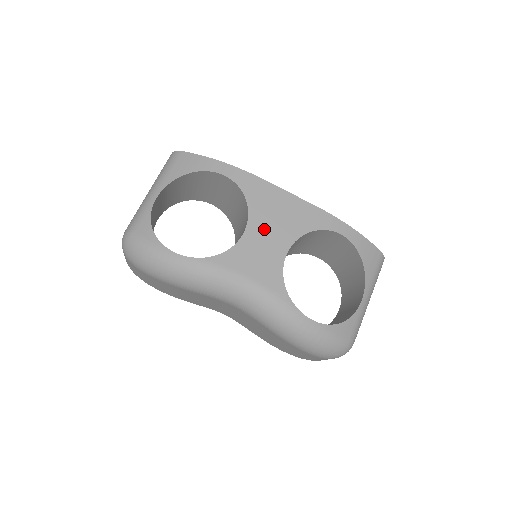
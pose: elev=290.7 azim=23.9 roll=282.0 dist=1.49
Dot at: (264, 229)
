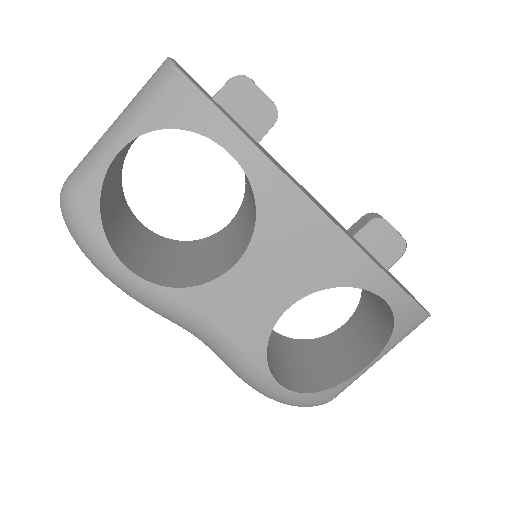
Dot at: (267, 267)
